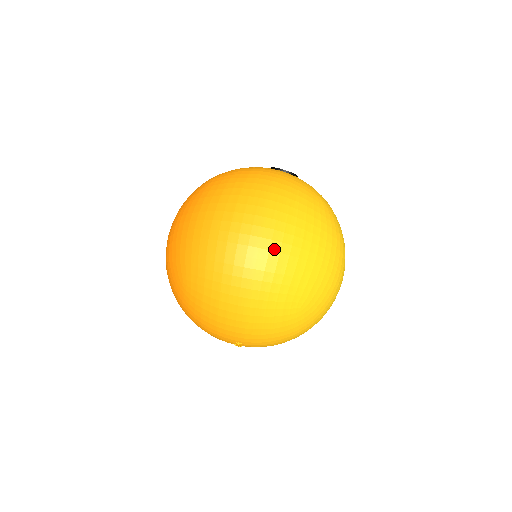
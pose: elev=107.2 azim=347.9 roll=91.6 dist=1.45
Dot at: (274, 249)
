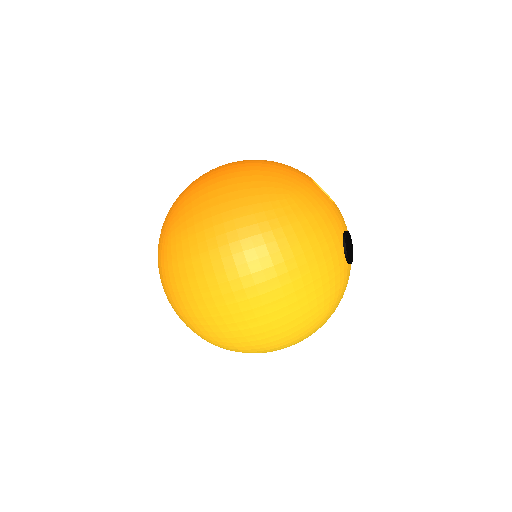
Dot at: (235, 317)
